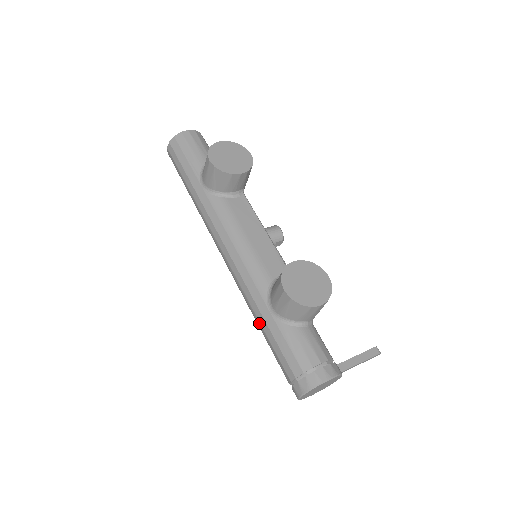
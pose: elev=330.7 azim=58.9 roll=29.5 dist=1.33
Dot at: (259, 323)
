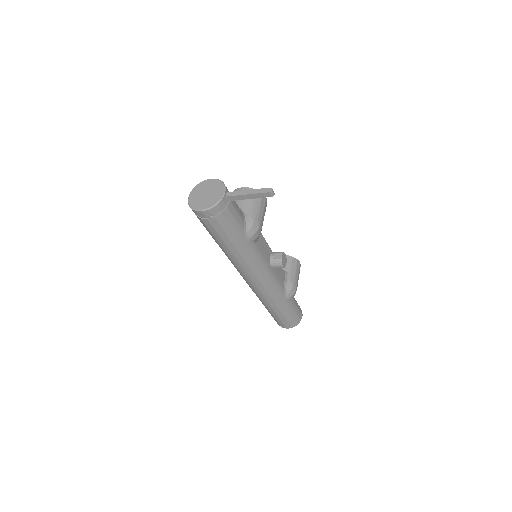
Dot at: occluded
